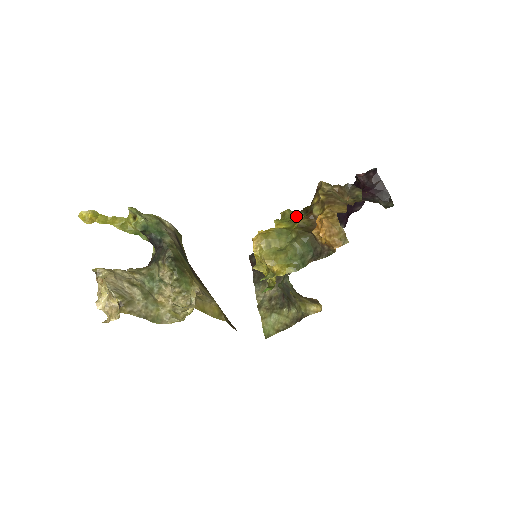
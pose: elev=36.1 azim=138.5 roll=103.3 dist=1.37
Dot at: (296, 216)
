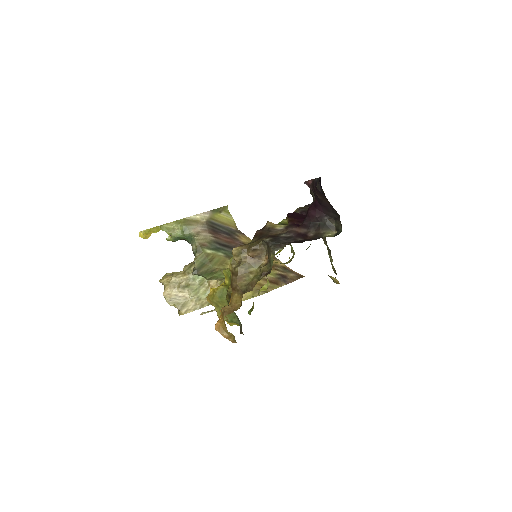
Dot at: occluded
